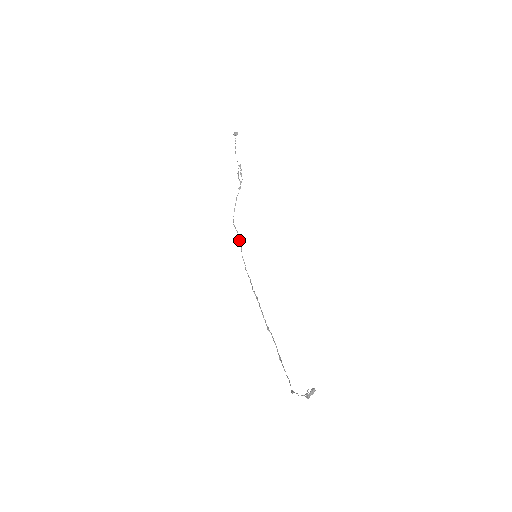
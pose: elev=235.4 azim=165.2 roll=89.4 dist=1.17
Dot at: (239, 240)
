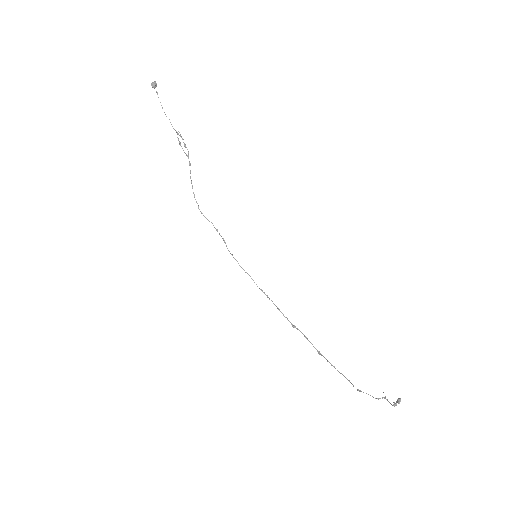
Dot at: (219, 233)
